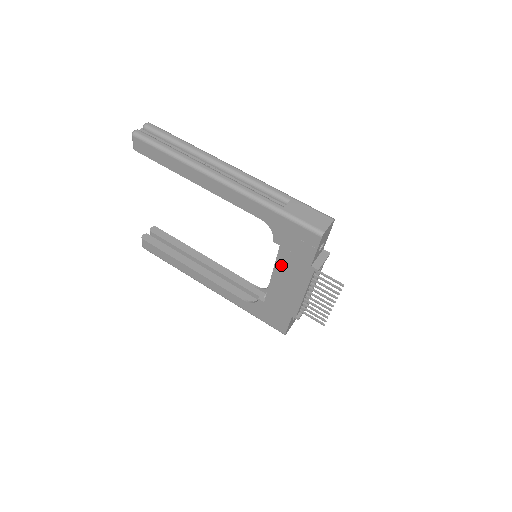
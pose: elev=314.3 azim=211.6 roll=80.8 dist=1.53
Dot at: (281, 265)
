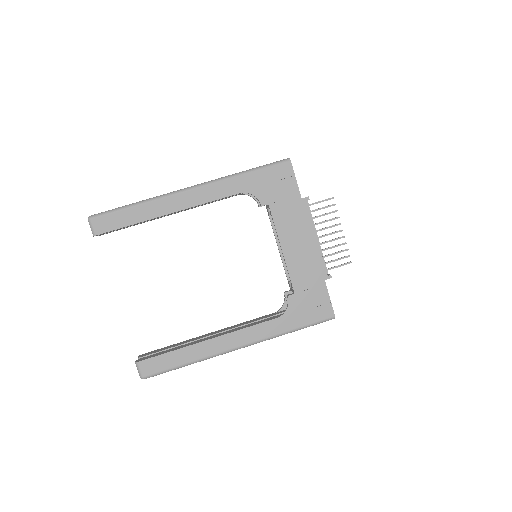
Dot at: (281, 226)
